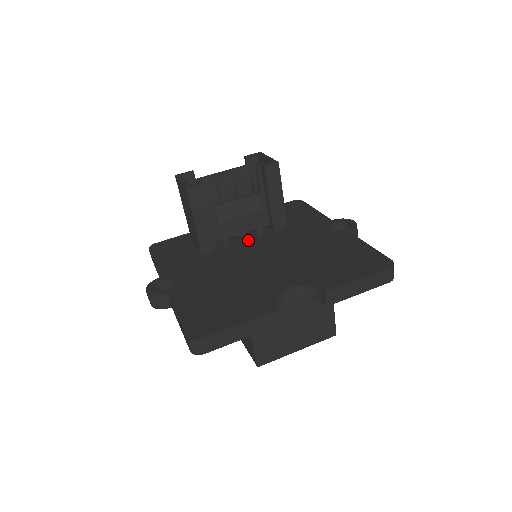
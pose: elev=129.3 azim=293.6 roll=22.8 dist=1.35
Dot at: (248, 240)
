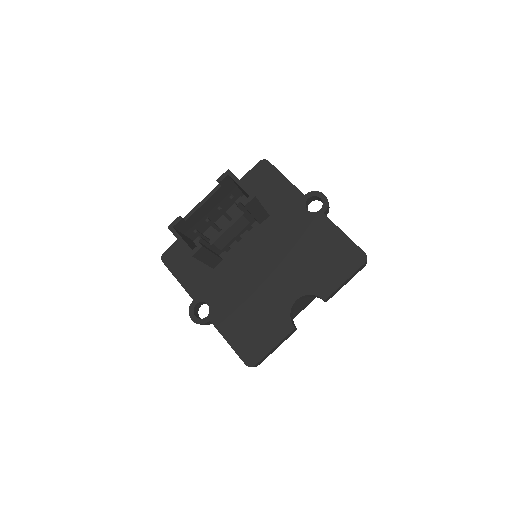
Dot at: (242, 238)
